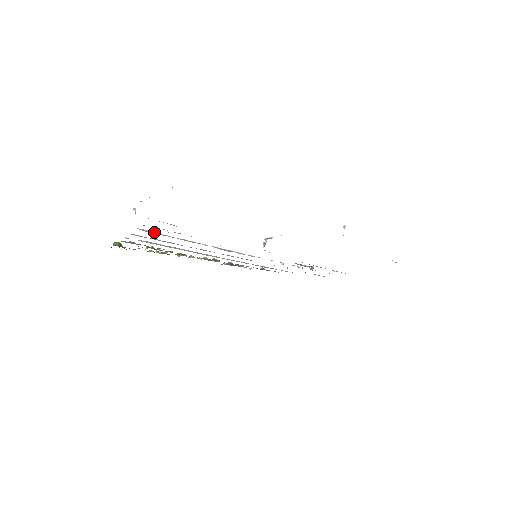
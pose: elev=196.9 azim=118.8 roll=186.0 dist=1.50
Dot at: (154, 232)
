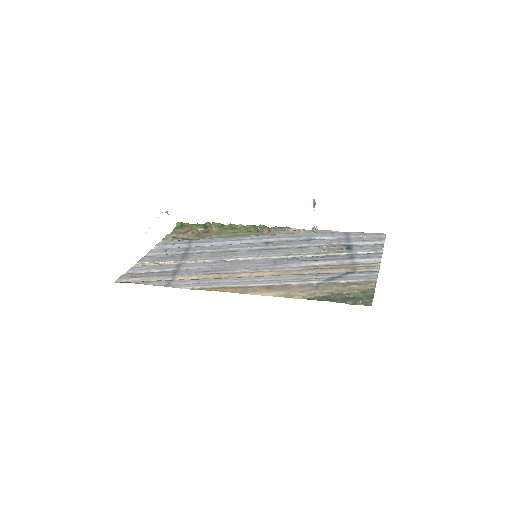
Dot at: (149, 263)
